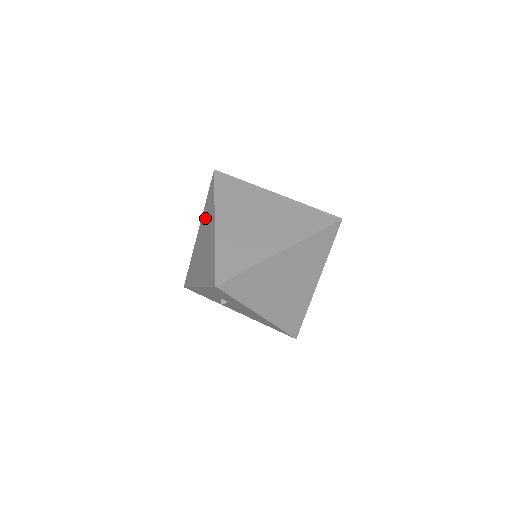
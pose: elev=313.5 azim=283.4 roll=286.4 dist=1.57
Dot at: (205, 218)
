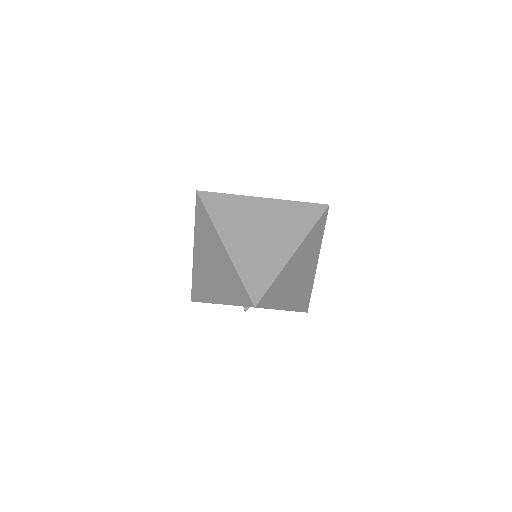
Dot at: (202, 238)
